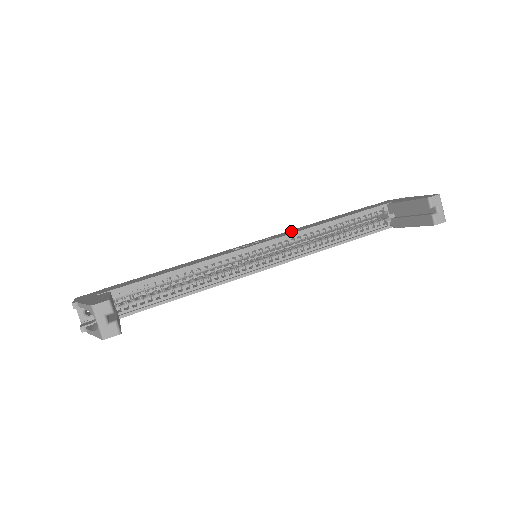
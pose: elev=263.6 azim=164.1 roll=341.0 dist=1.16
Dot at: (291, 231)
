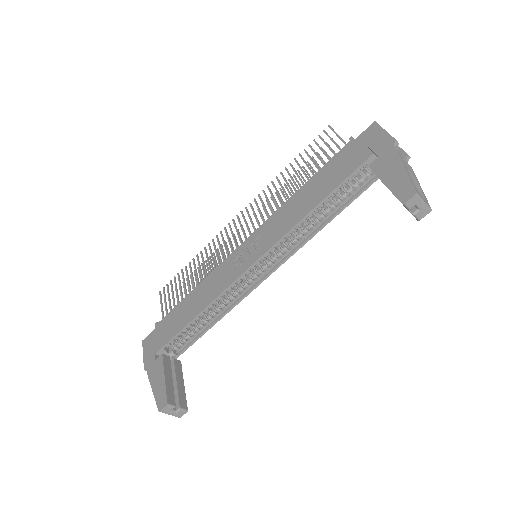
Dot at: (278, 222)
